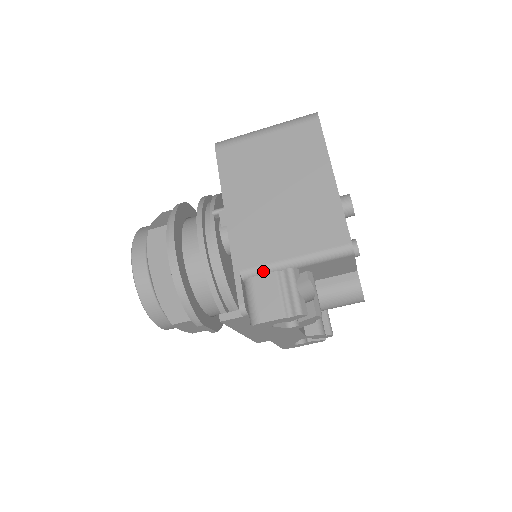
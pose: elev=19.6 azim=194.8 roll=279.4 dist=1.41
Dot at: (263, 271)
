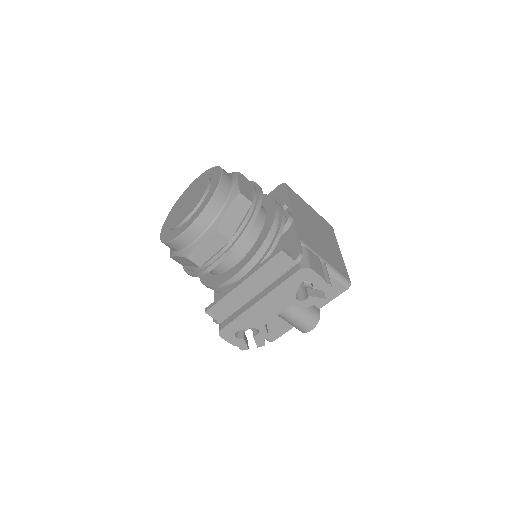
Dot at: occluded
